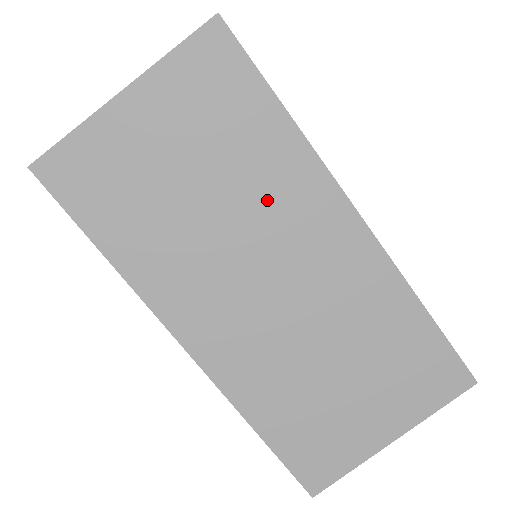
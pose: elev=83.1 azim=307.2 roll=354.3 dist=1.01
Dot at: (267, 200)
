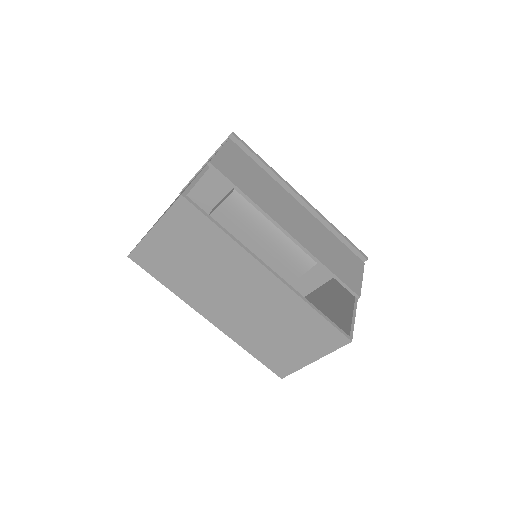
Dot at: (226, 266)
